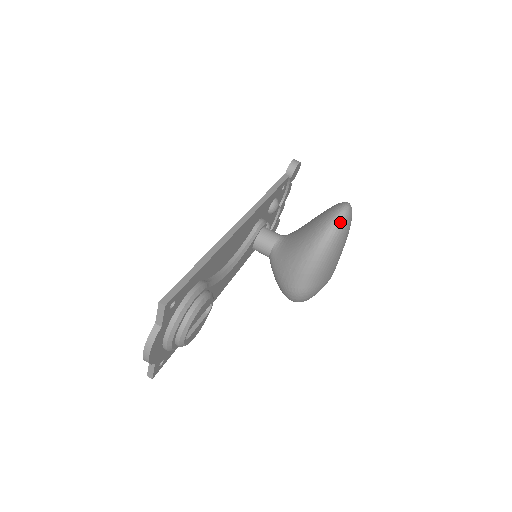
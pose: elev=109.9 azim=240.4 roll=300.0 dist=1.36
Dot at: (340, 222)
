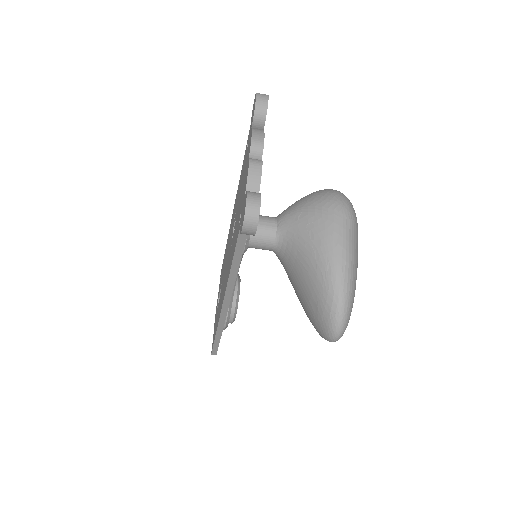
Dot at: occluded
